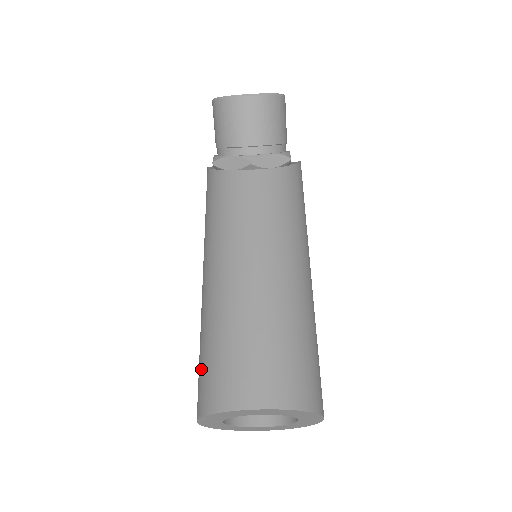
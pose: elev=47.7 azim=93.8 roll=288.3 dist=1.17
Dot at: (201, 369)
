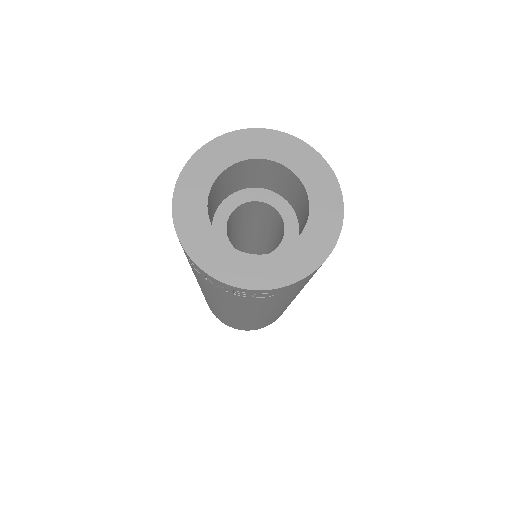
Dot at: occluded
